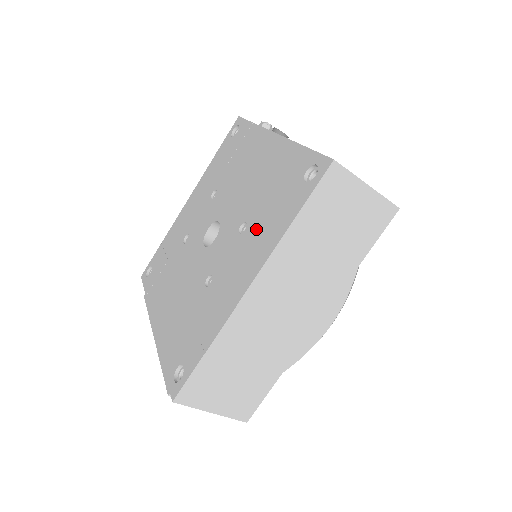
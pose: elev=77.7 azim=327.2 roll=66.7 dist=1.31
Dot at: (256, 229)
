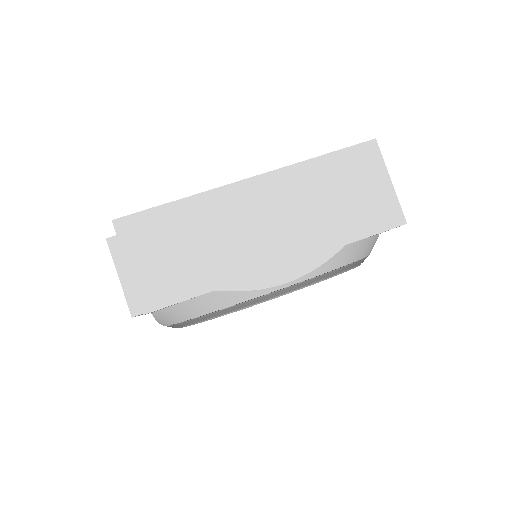
Dot at: occluded
